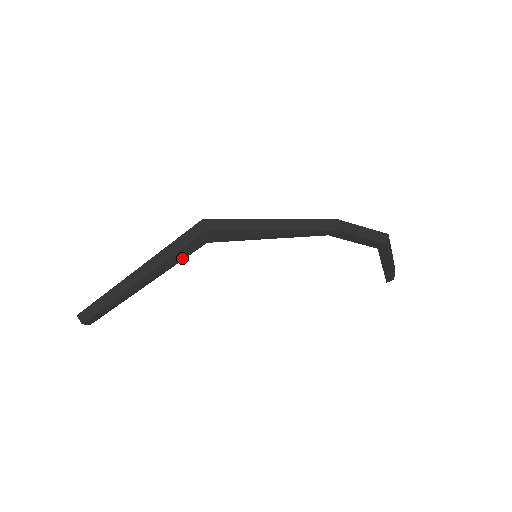
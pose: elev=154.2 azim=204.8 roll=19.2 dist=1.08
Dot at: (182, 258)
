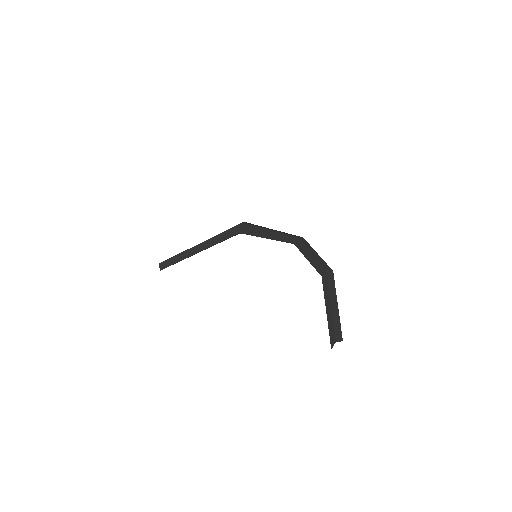
Dot at: (223, 239)
